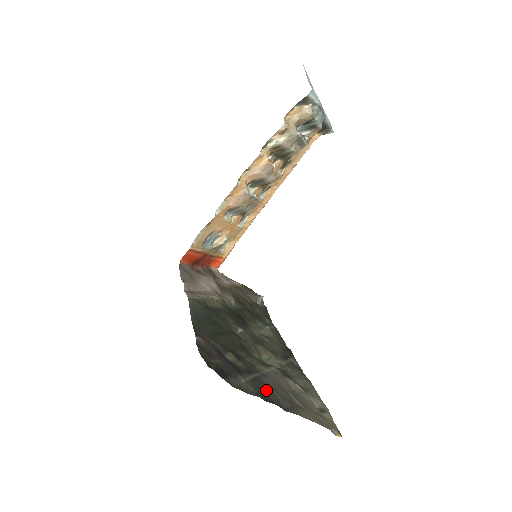
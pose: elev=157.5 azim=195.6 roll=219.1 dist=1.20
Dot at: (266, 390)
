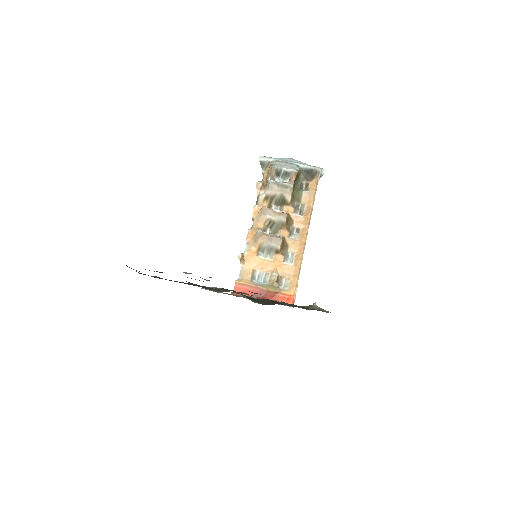
Dot at: occluded
